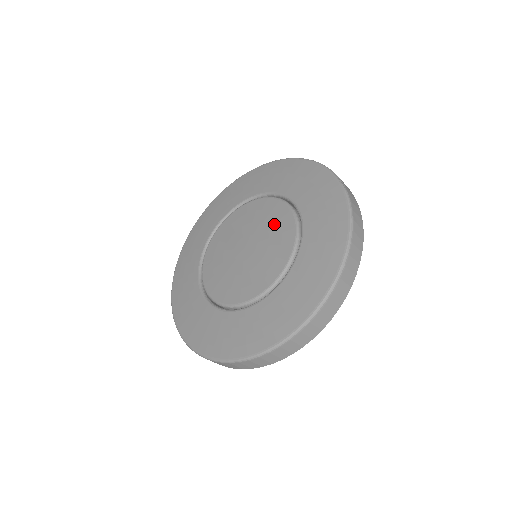
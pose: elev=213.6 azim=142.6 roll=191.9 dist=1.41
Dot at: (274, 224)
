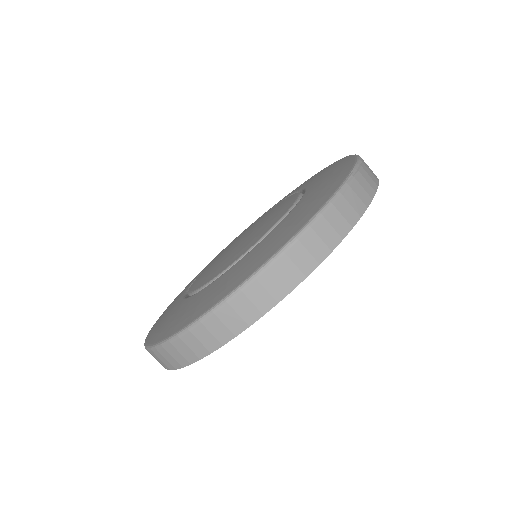
Dot at: (272, 217)
